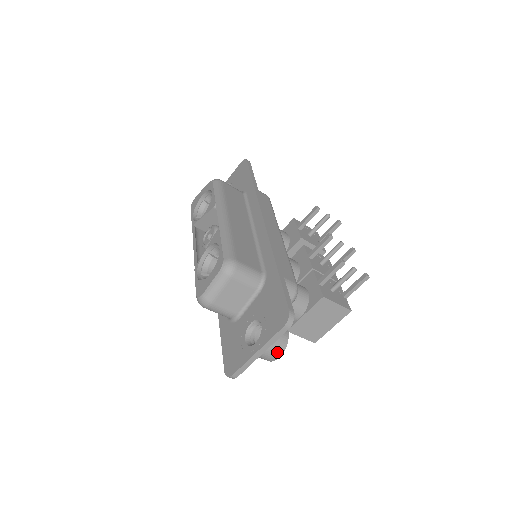
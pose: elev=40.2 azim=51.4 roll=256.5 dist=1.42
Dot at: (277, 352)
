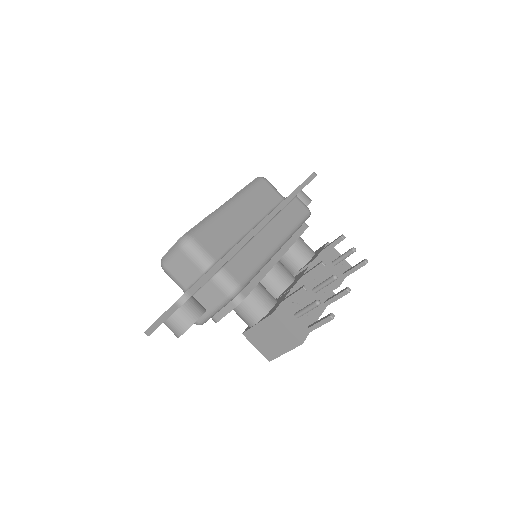
Dot at: (178, 329)
